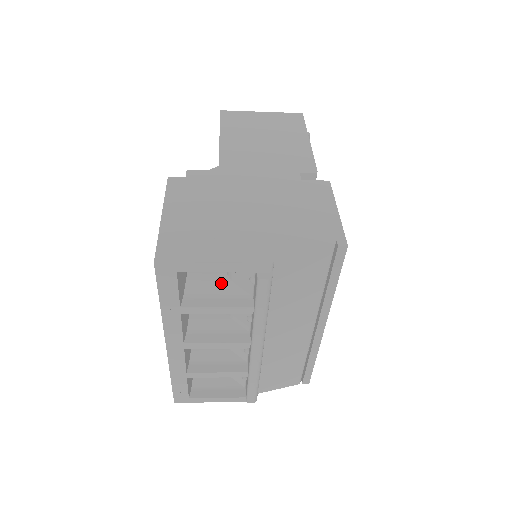
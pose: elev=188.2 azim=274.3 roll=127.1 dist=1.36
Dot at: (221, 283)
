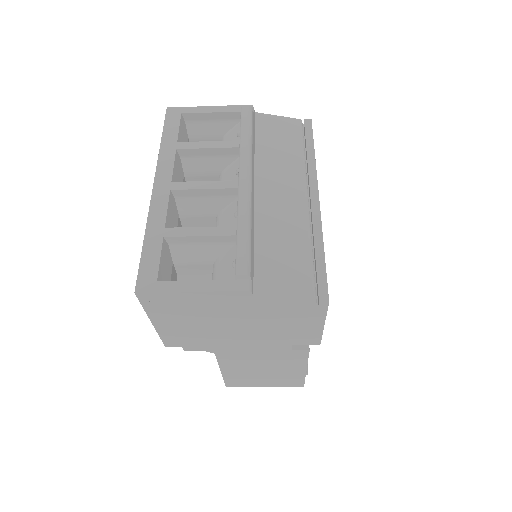
Dot at: occluded
